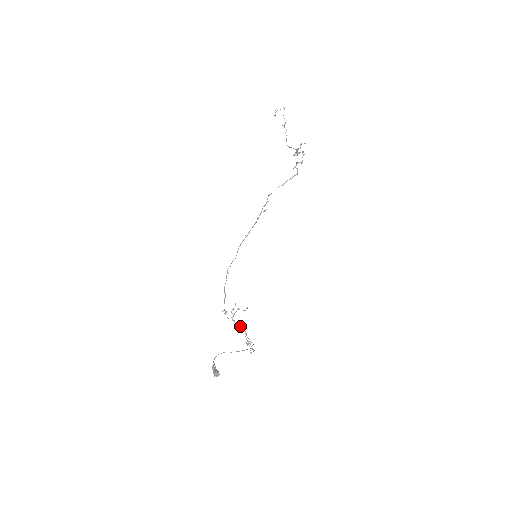
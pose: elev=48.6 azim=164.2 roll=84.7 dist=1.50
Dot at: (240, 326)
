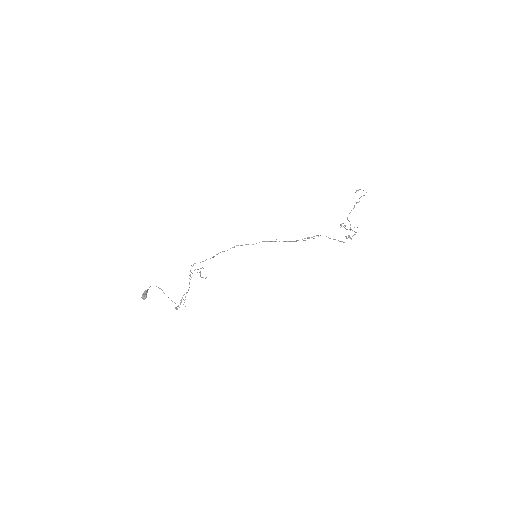
Dot at: (189, 284)
